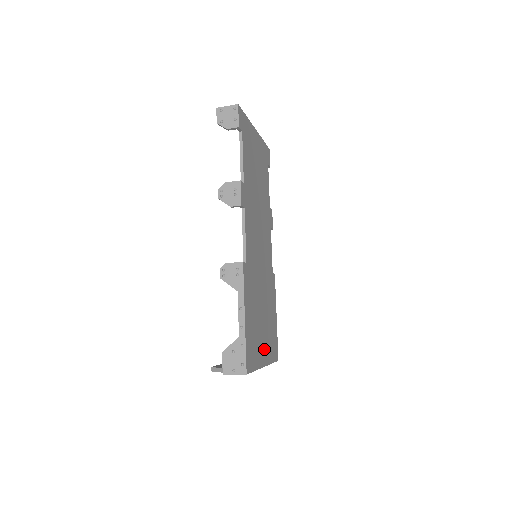
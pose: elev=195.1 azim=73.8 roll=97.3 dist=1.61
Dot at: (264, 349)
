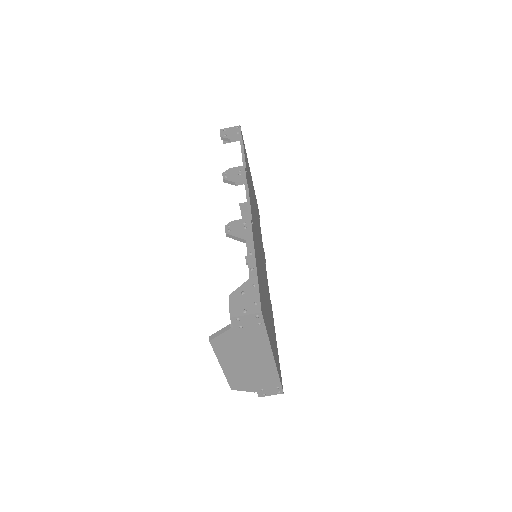
Dot at: occluded
